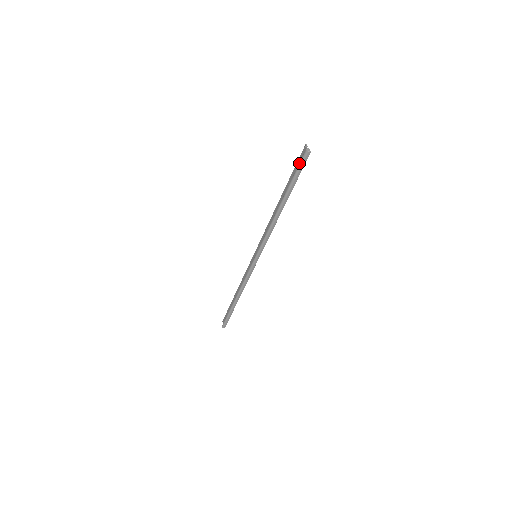
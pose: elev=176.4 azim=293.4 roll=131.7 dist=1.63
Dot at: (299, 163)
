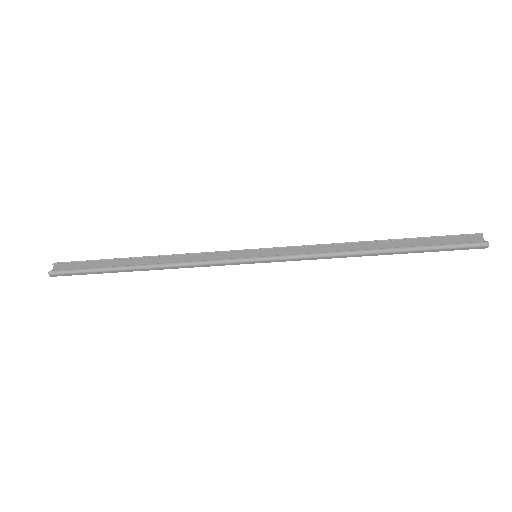
Dot at: (464, 243)
